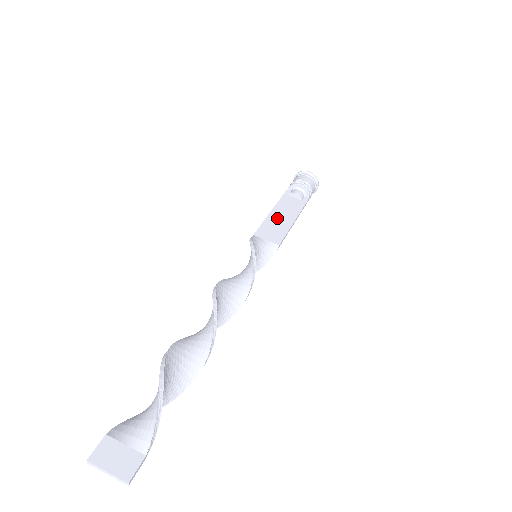
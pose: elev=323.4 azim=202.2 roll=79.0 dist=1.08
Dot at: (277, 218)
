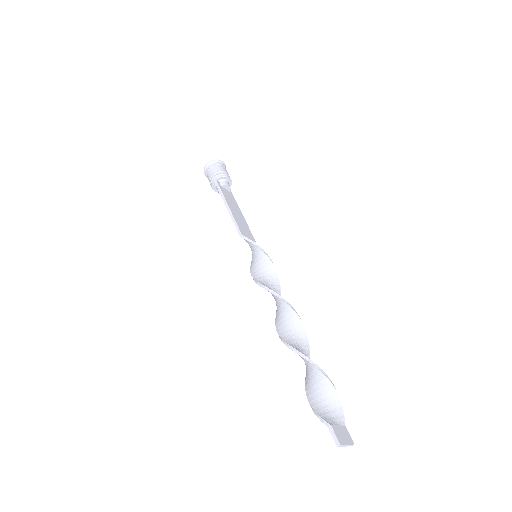
Dot at: (236, 214)
